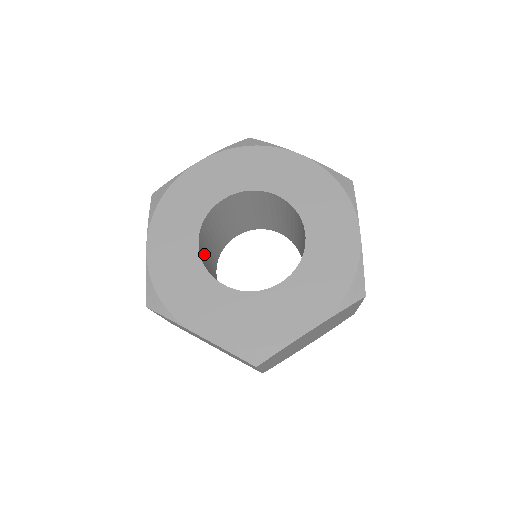
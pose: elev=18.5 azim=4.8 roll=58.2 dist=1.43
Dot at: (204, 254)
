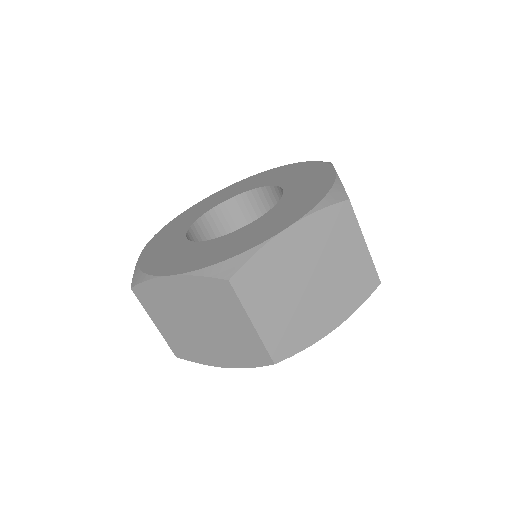
Dot at: occluded
